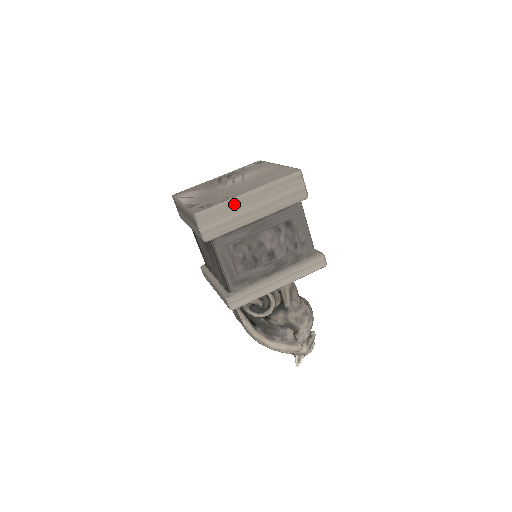
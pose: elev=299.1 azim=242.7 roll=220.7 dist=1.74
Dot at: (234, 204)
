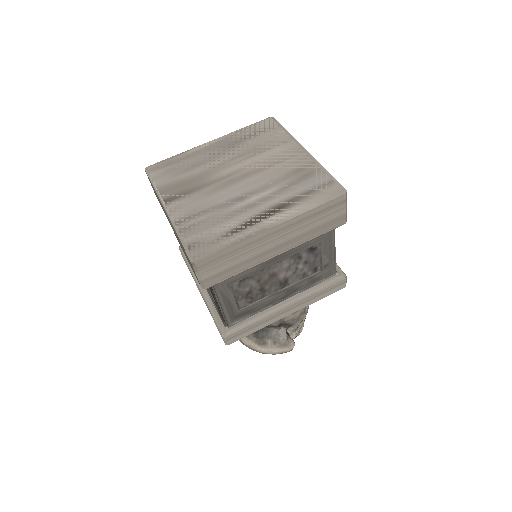
Dot at: (249, 244)
